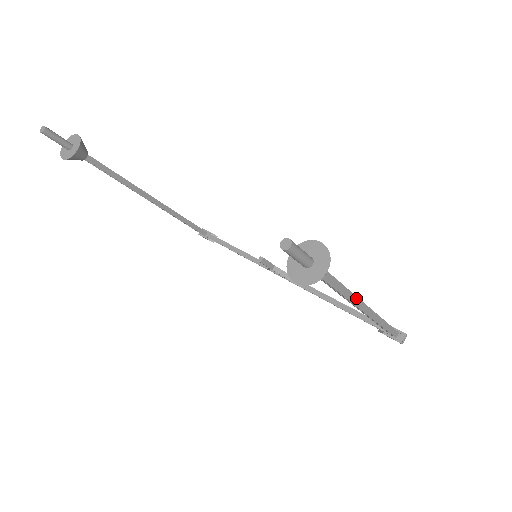
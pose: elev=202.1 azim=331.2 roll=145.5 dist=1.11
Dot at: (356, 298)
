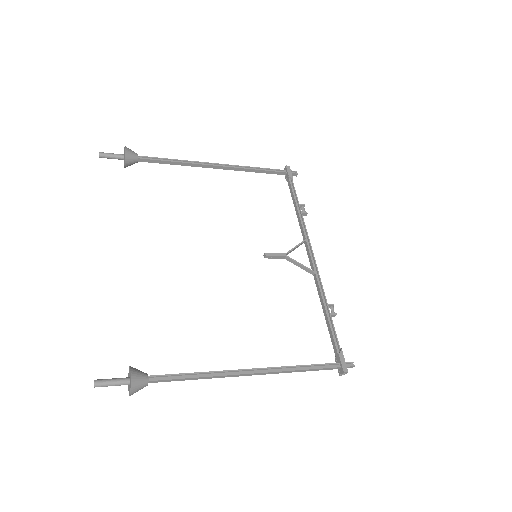
Dot at: (218, 376)
